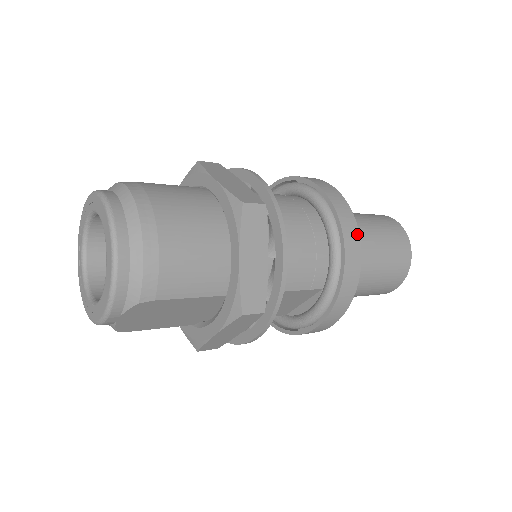
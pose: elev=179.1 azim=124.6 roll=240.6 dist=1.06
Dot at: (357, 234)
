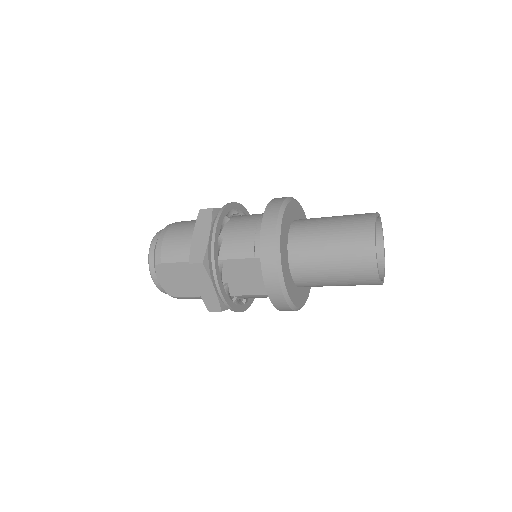
Dot at: (277, 213)
